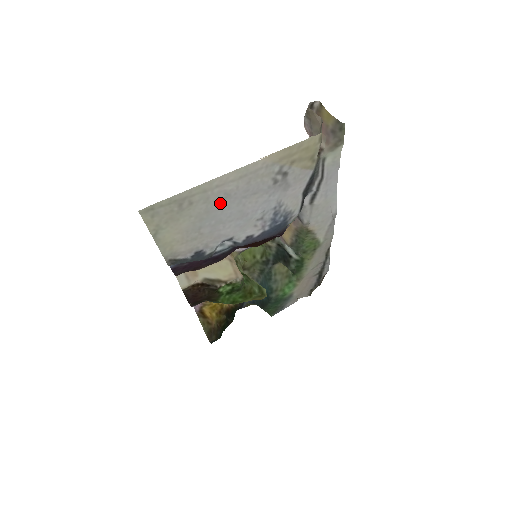
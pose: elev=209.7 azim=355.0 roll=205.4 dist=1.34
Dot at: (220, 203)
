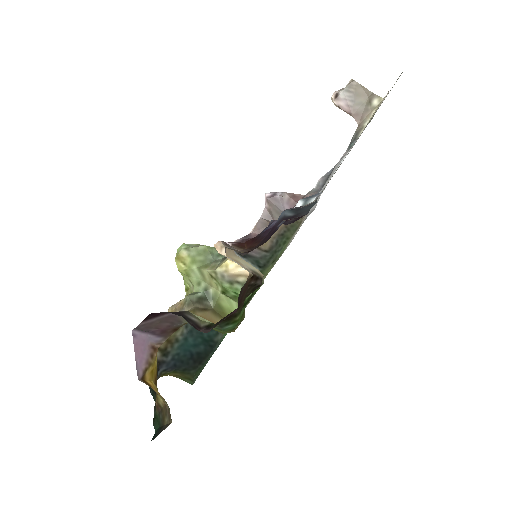
Dot at: occluded
